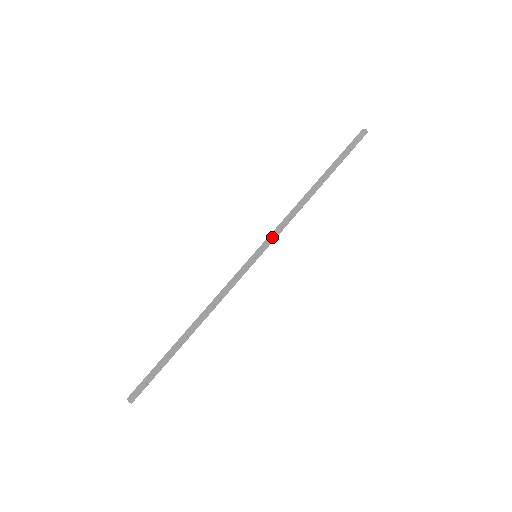
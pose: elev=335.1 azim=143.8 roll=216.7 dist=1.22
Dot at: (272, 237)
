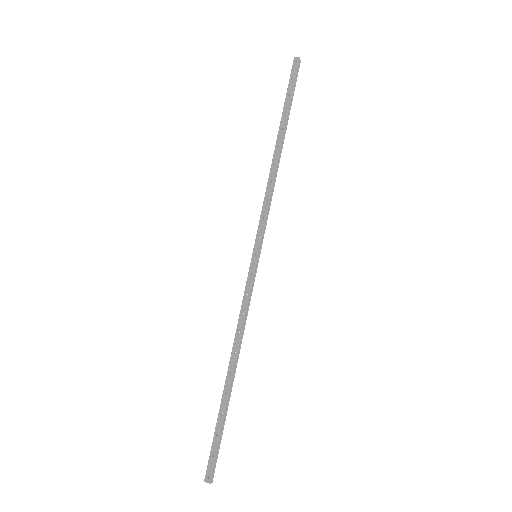
Dot at: (264, 227)
